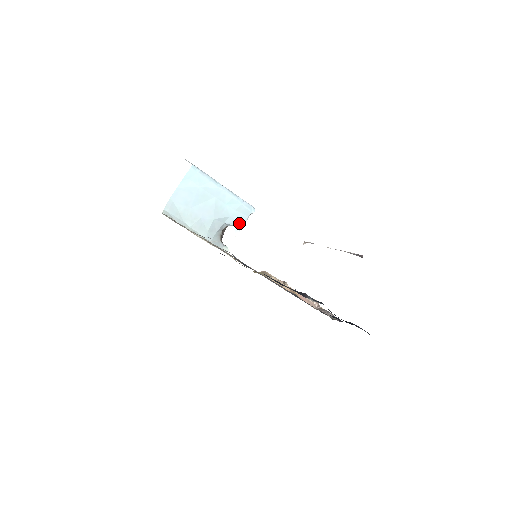
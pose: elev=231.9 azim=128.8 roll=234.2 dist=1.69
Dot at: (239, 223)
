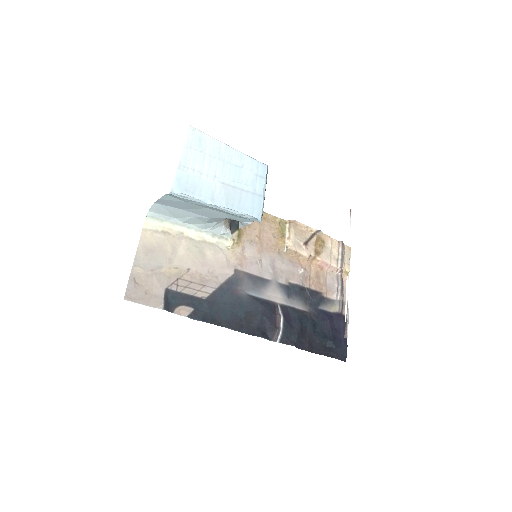
Dot at: (243, 222)
